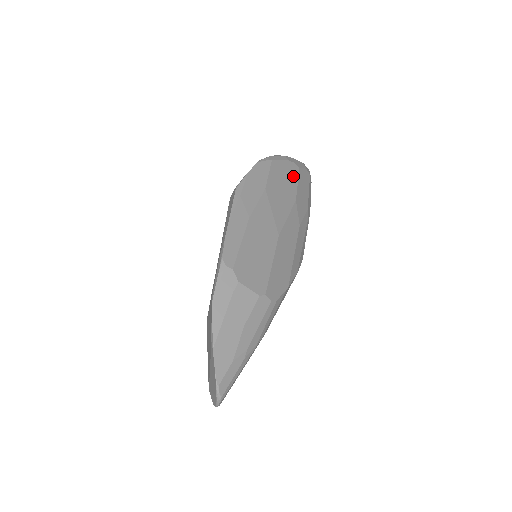
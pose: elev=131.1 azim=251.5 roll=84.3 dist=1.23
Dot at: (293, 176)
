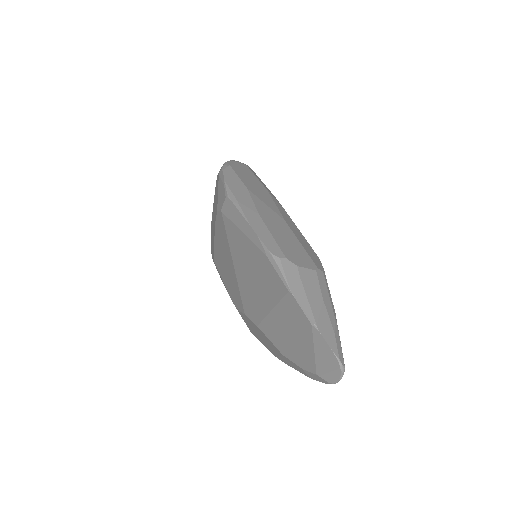
Dot at: (250, 173)
